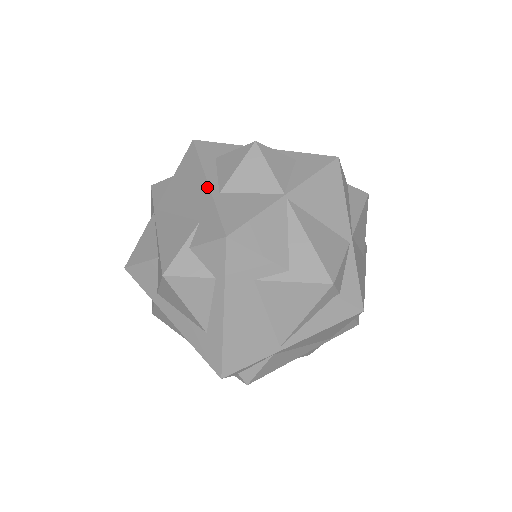
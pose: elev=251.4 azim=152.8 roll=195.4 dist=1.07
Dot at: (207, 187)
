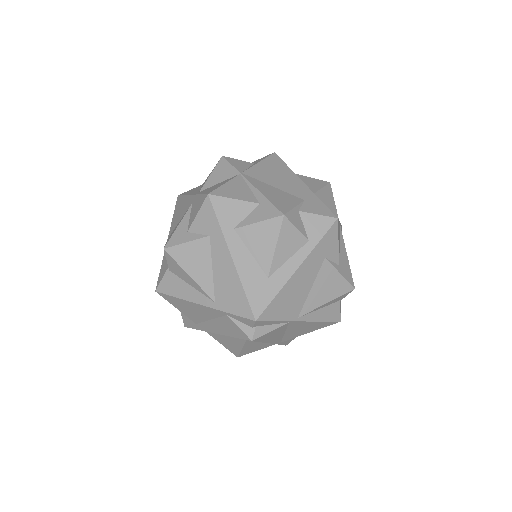
Dot at: (305, 185)
